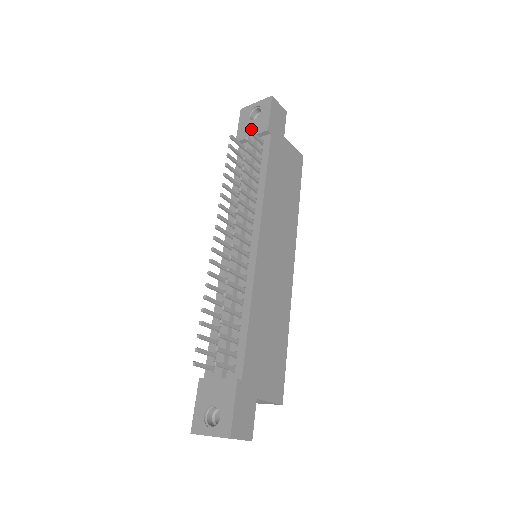
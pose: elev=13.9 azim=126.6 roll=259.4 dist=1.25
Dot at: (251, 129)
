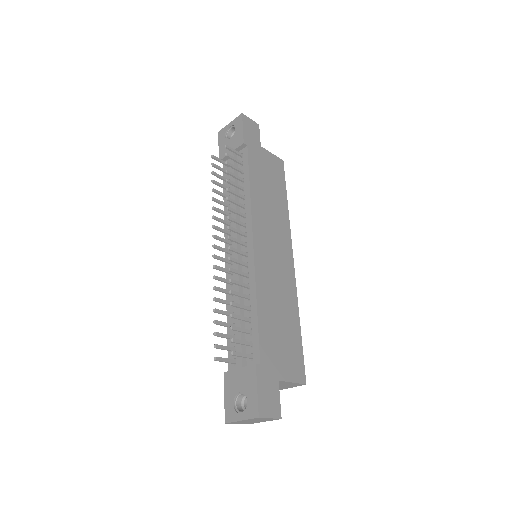
Dot at: (230, 146)
